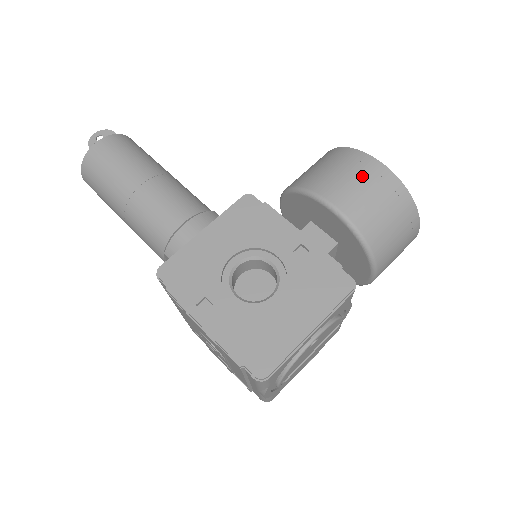
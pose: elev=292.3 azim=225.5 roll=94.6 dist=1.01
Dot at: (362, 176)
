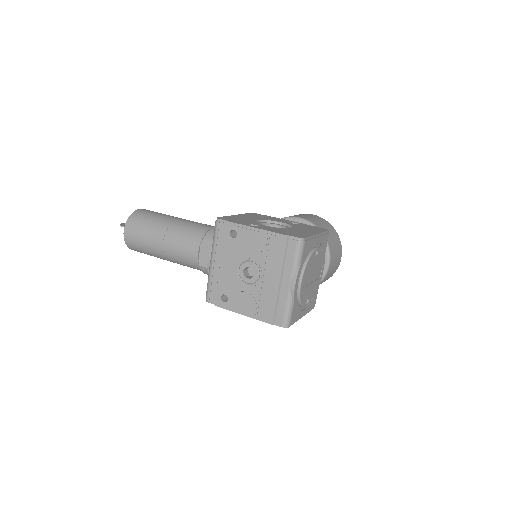
Dot at: (308, 215)
